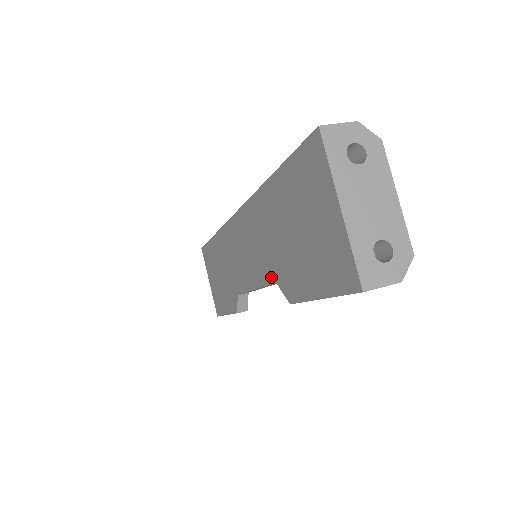
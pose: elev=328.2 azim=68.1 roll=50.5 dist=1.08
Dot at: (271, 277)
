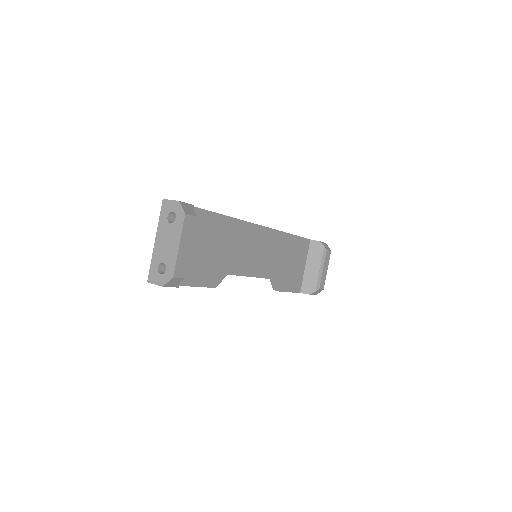
Dot at: occluded
